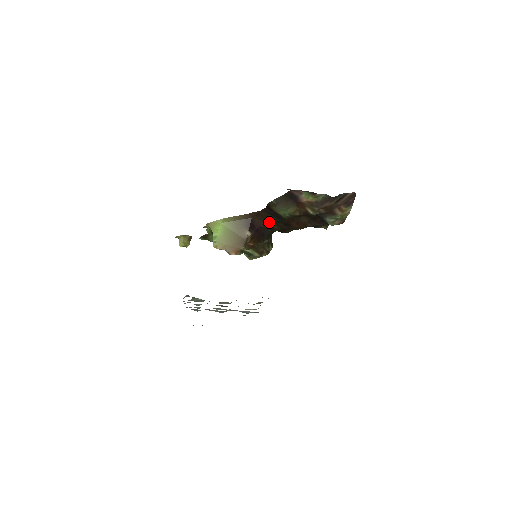
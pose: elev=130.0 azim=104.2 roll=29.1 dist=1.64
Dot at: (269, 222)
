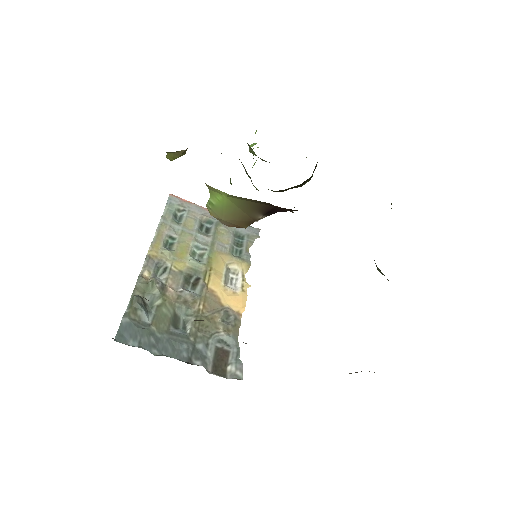
Dot at: occluded
